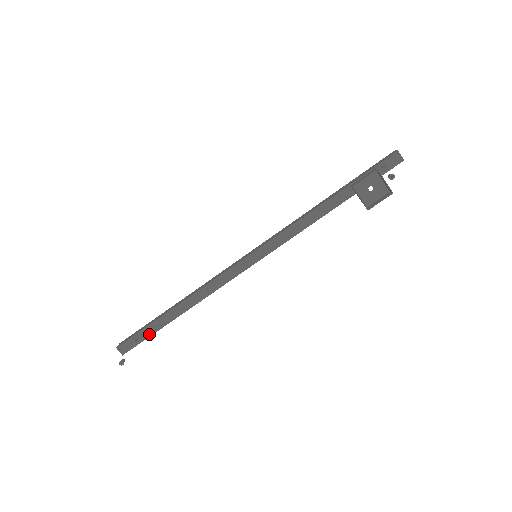
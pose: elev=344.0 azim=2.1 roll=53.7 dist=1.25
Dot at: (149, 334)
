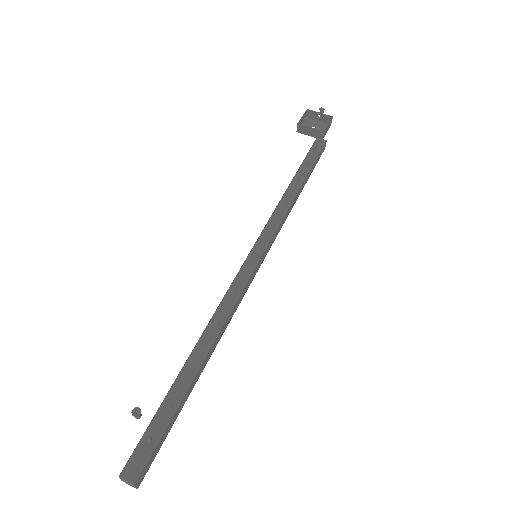
Dot at: (167, 419)
